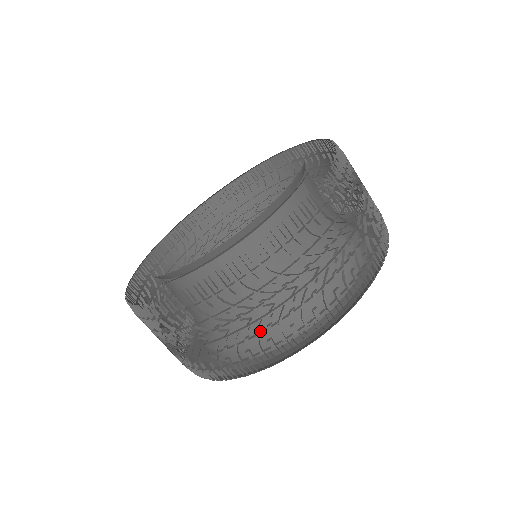
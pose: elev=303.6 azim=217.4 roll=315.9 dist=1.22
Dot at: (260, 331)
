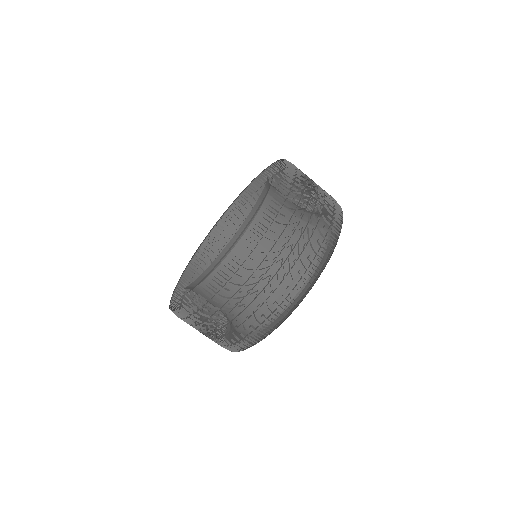
Dot at: (316, 230)
